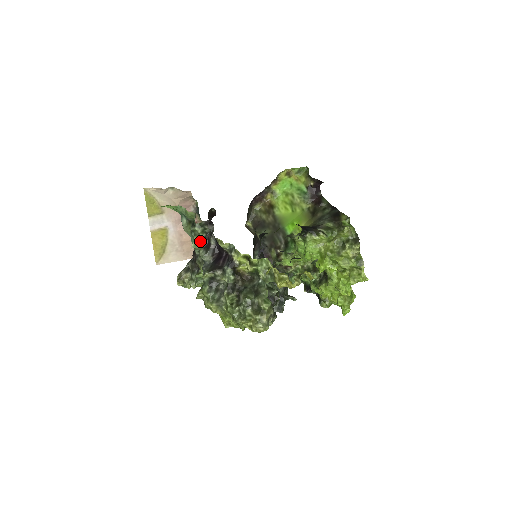
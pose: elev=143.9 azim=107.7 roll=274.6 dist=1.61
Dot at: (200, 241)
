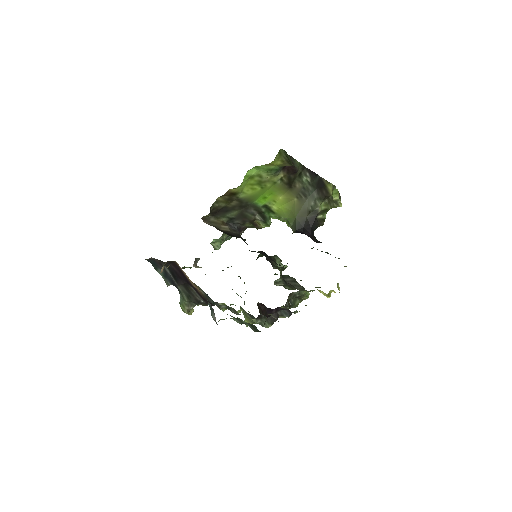
Dot at: occluded
